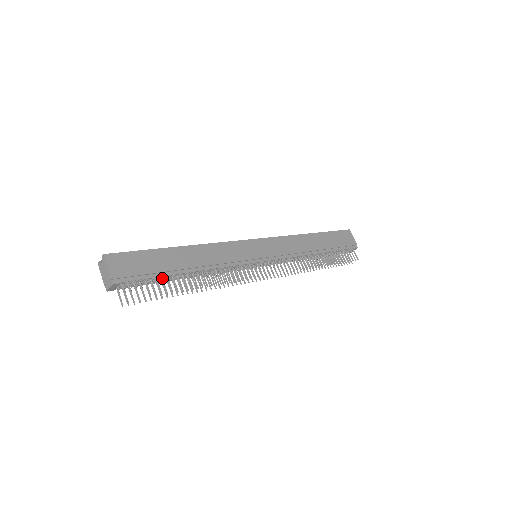
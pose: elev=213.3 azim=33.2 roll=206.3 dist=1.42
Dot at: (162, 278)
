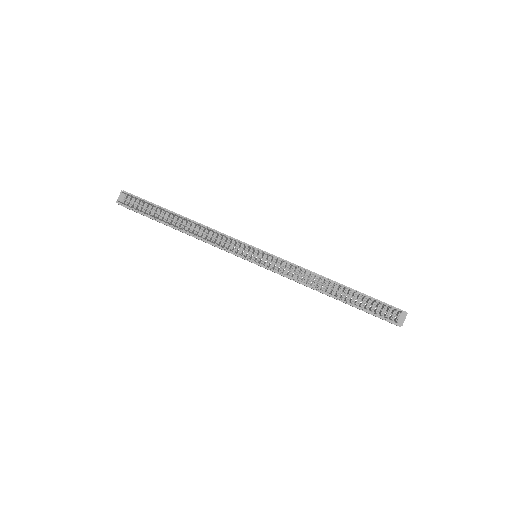
Dot at: occluded
